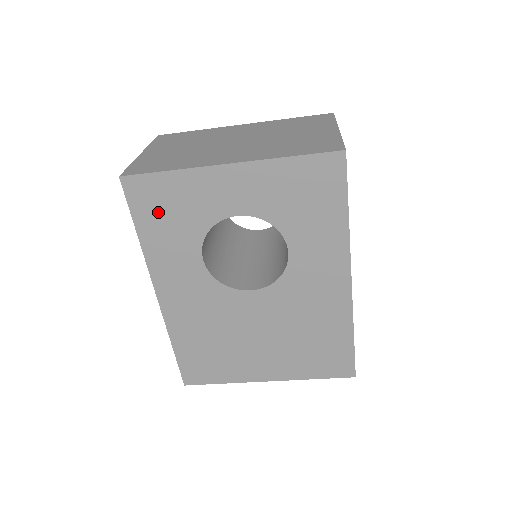
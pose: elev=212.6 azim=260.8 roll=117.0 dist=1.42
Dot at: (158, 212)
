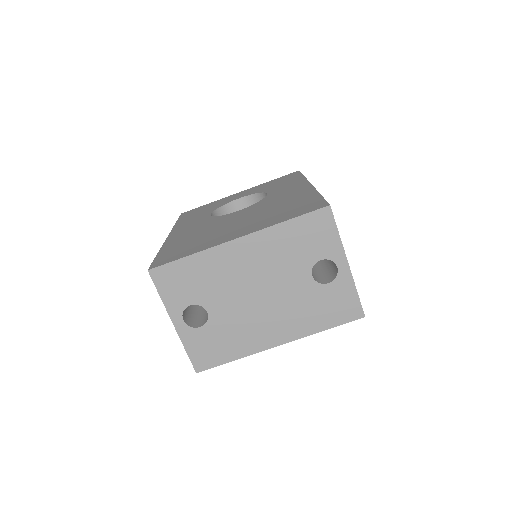
Dot at: (194, 213)
